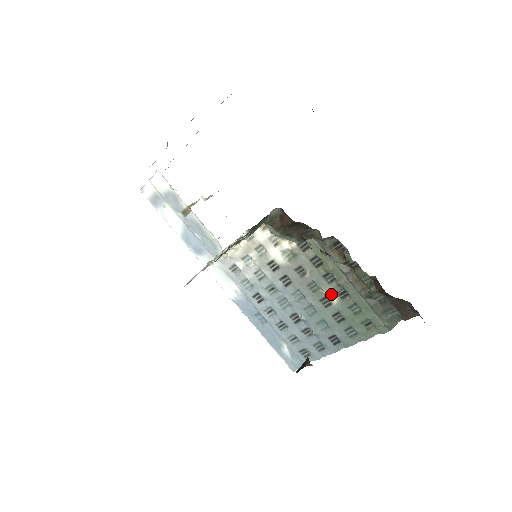
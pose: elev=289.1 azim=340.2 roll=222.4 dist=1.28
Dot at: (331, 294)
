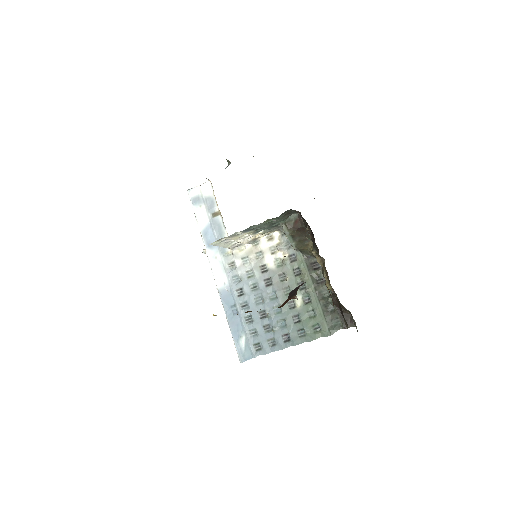
Dot at: (298, 299)
